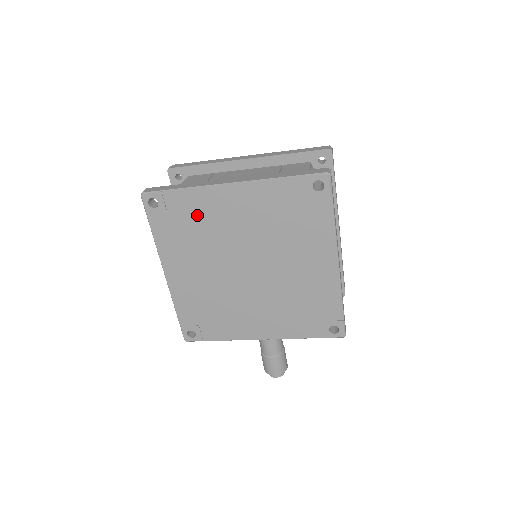
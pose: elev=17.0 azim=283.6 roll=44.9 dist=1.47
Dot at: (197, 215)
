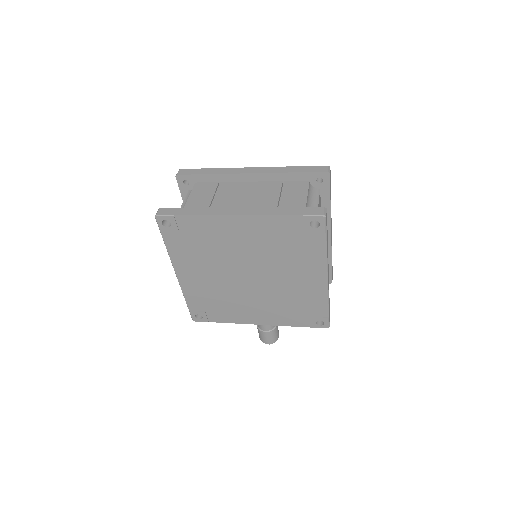
Dot at: (206, 235)
